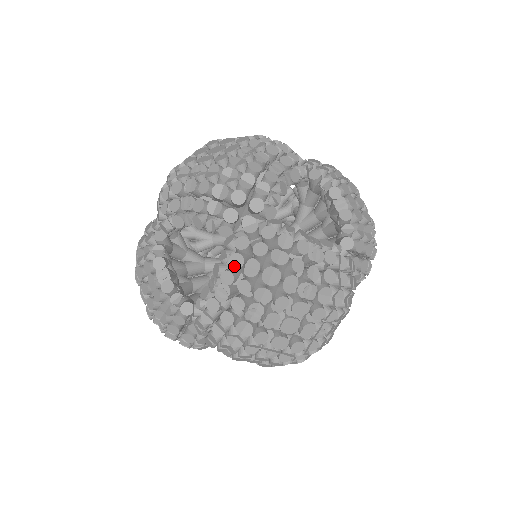
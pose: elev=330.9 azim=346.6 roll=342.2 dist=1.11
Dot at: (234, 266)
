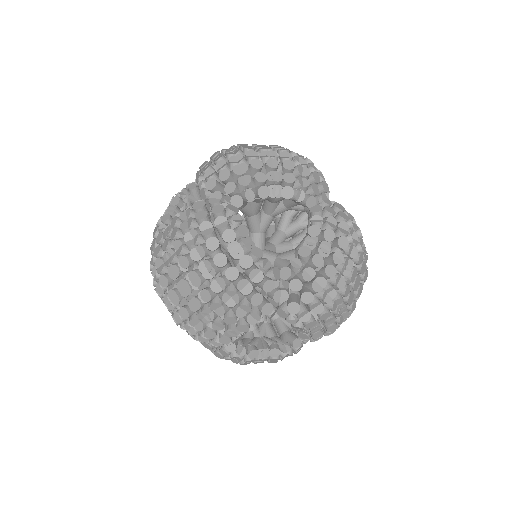
Dot at: (332, 226)
